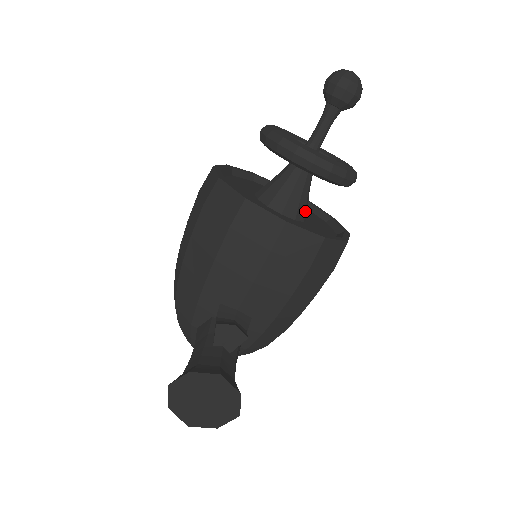
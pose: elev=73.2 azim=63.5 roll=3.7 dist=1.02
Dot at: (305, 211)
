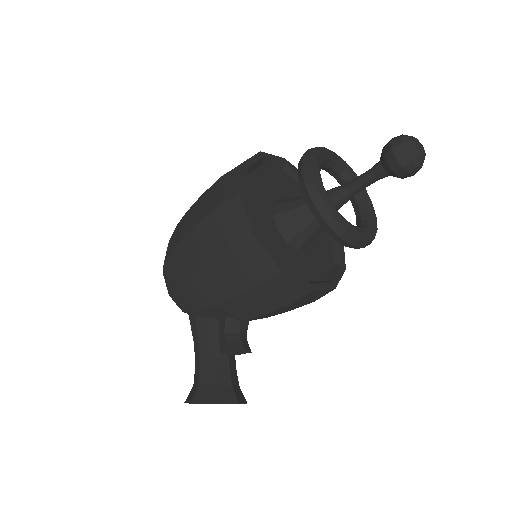
Dot at: occluded
